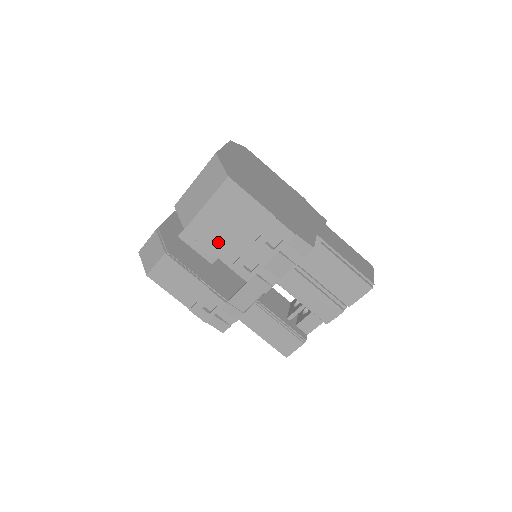
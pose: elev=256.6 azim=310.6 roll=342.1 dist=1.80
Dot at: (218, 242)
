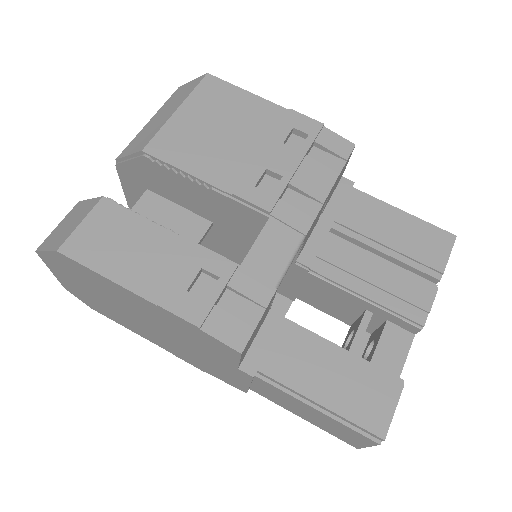
Dot at: (204, 159)
